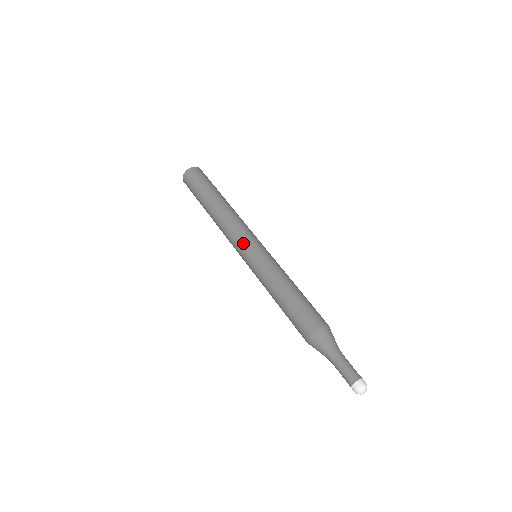
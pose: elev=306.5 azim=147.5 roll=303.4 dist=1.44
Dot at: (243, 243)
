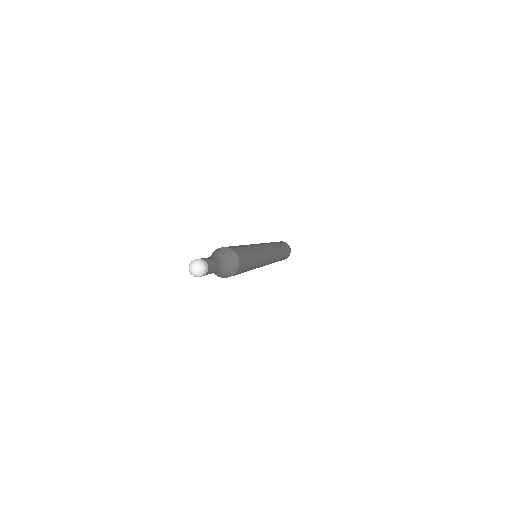
Dot at: occluded
